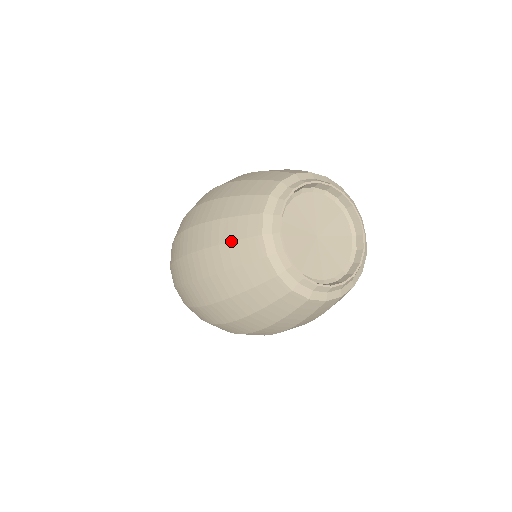
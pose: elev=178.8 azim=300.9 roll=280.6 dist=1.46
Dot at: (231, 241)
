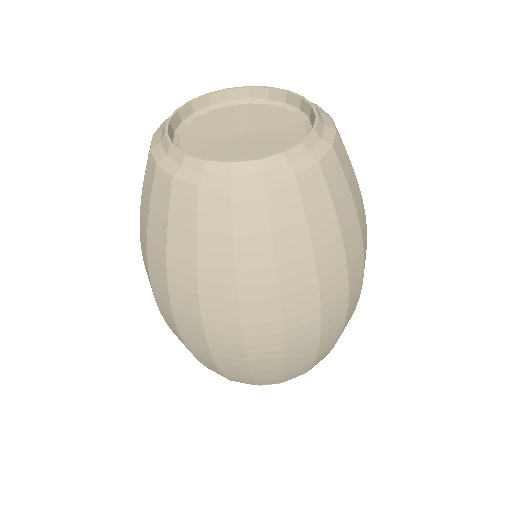
Dot at: occluded
